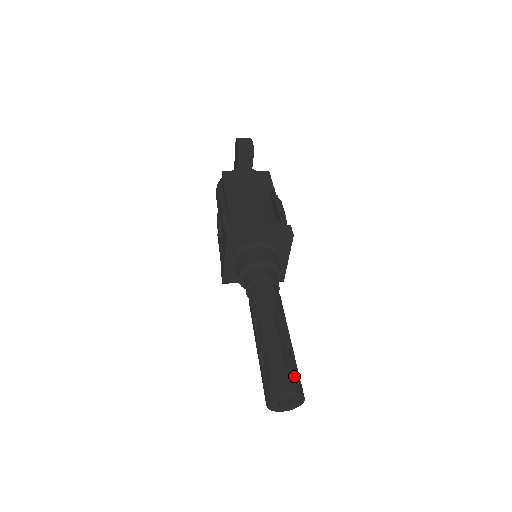
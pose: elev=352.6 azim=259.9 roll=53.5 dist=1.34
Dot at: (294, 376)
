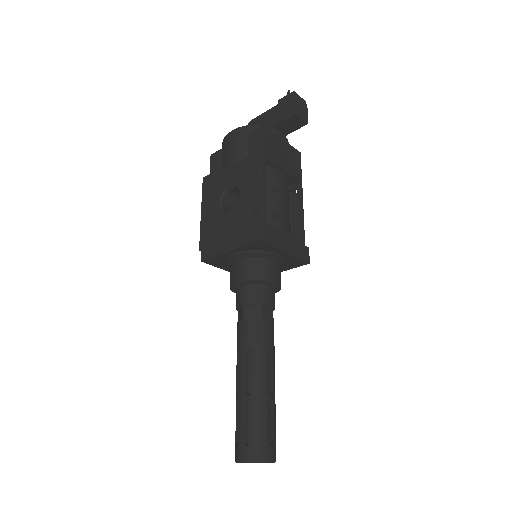
Dot at: occluded
